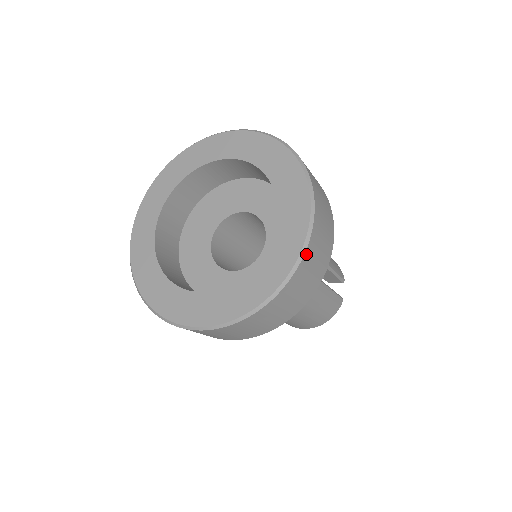
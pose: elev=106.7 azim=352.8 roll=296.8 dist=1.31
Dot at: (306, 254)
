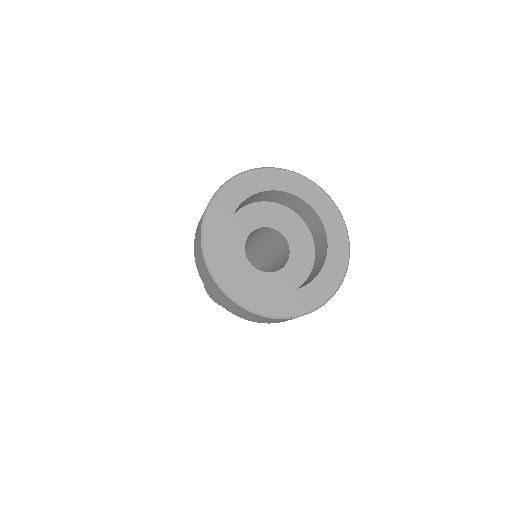
Dot at: (300, 316)
